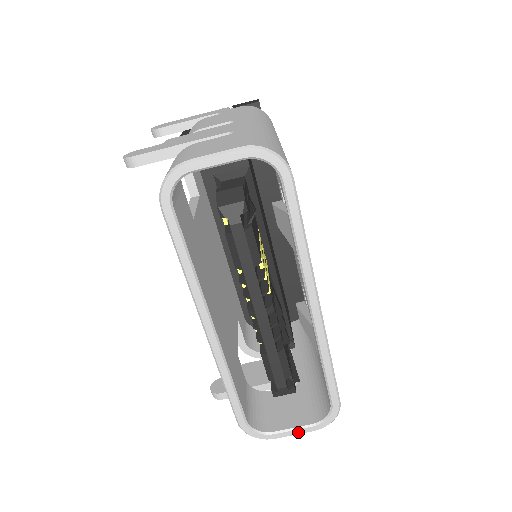
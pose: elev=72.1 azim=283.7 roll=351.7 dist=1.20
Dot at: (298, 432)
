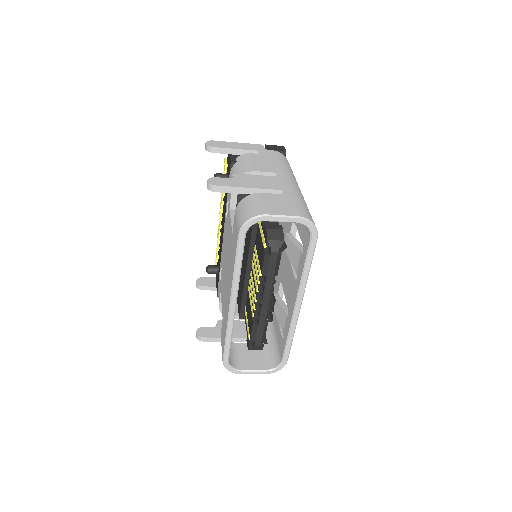
Dot at: (256, 373)
